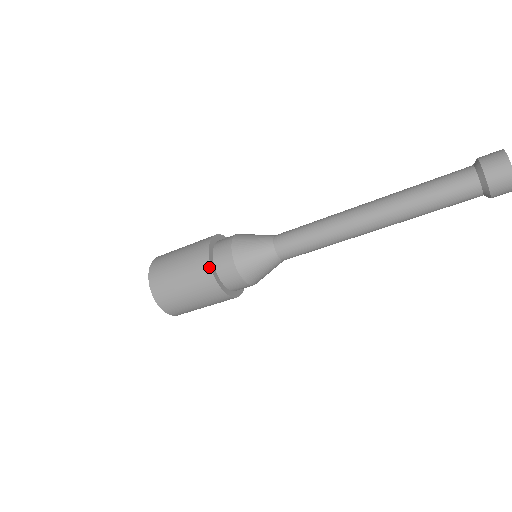
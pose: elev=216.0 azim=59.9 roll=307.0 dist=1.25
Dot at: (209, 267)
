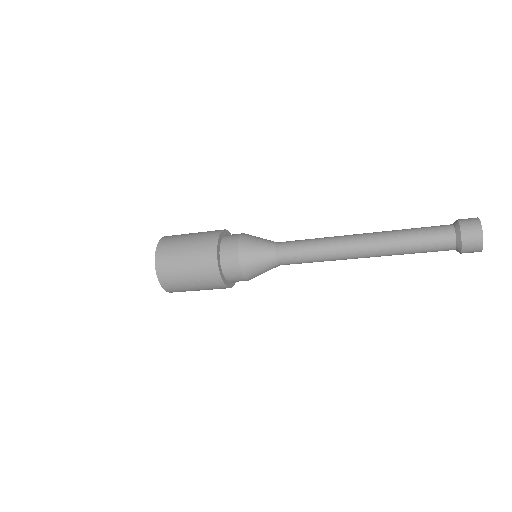
Dot at: (215, 249)
